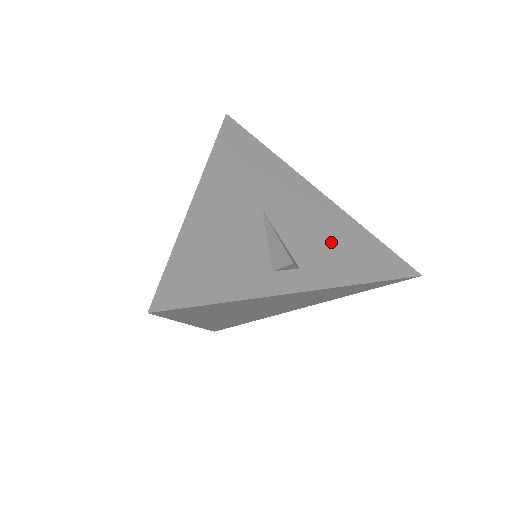
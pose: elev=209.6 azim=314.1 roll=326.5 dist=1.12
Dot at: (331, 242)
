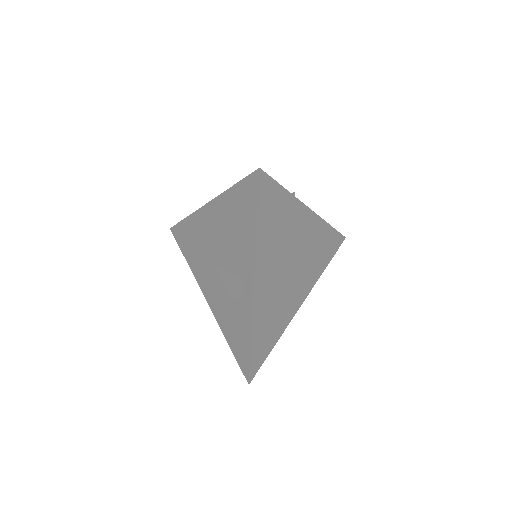
Dot at: occluded
